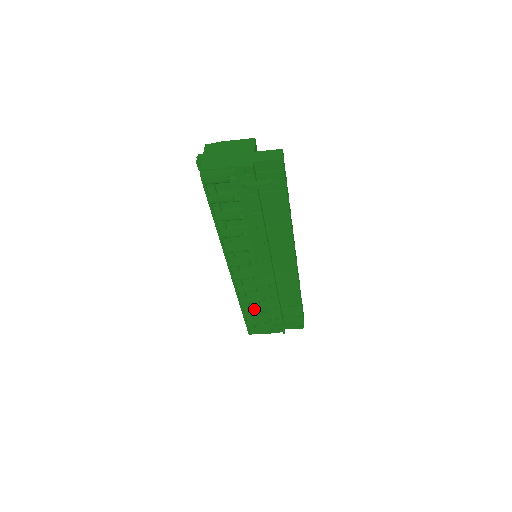
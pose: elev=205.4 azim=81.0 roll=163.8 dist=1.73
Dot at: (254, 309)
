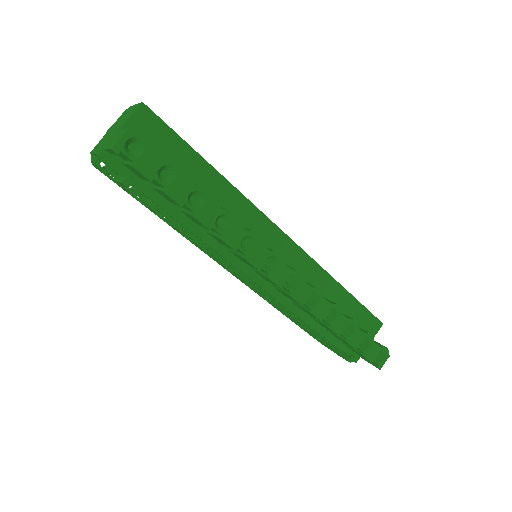
Dot at: (294, 318)
